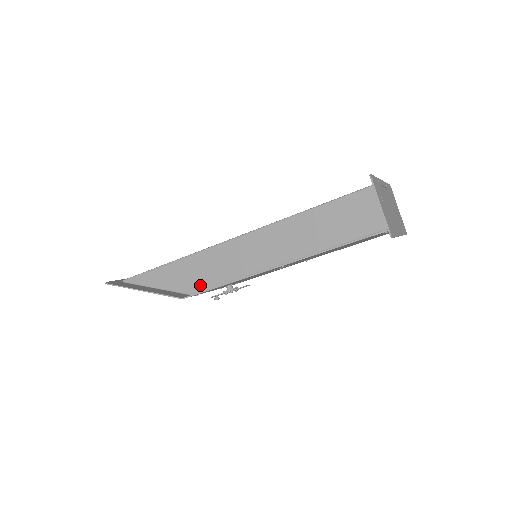
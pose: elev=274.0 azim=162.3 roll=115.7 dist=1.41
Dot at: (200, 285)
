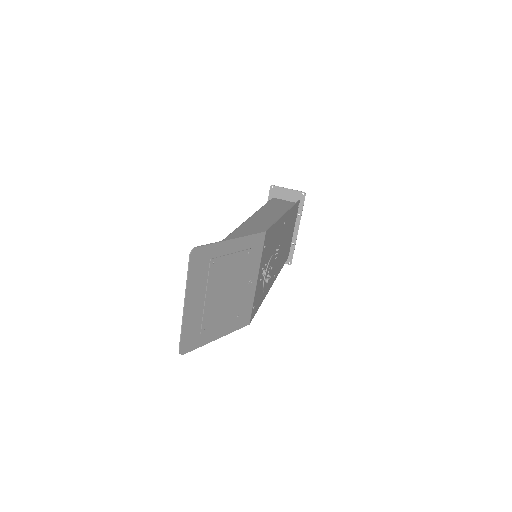
Dot at: occluded
